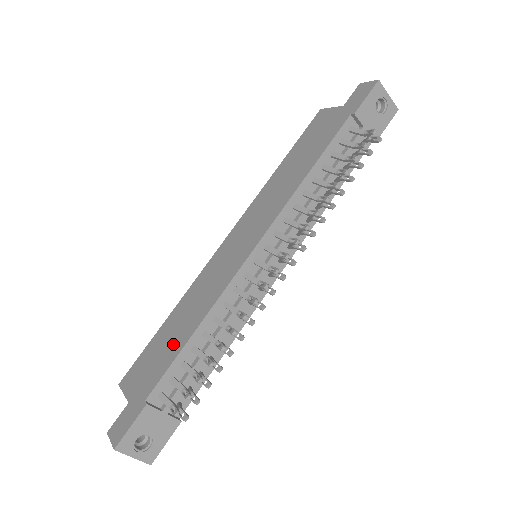
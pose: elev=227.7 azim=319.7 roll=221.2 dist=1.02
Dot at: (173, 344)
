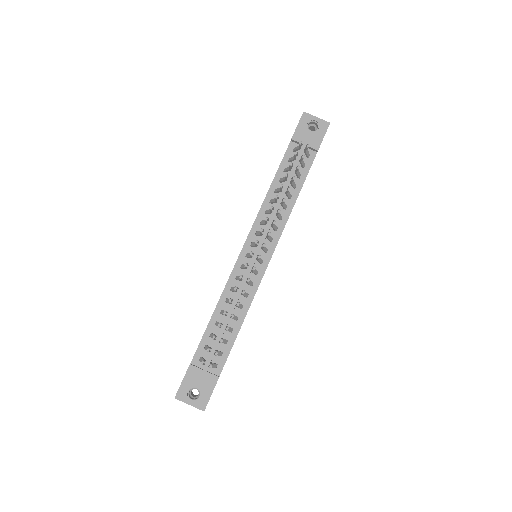
Dot at: occluded
